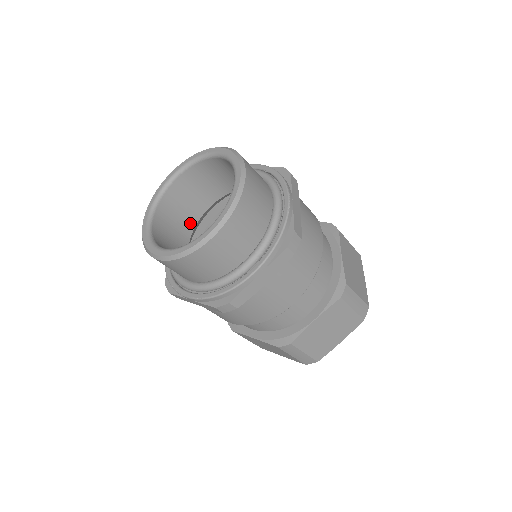
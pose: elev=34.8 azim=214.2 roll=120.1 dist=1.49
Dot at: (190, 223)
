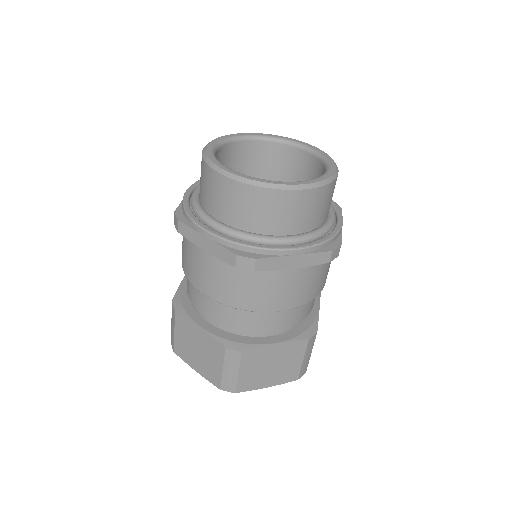
Dot at: occluded
